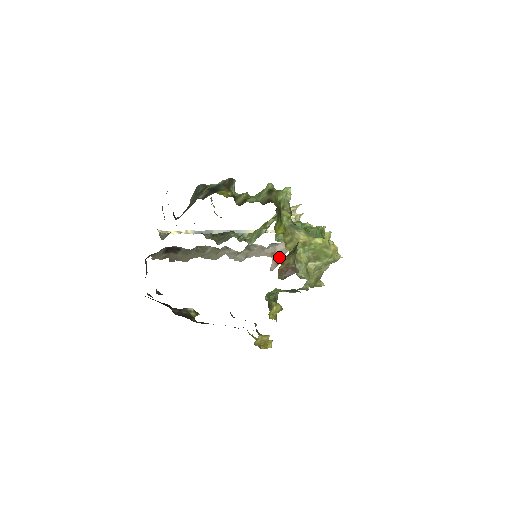
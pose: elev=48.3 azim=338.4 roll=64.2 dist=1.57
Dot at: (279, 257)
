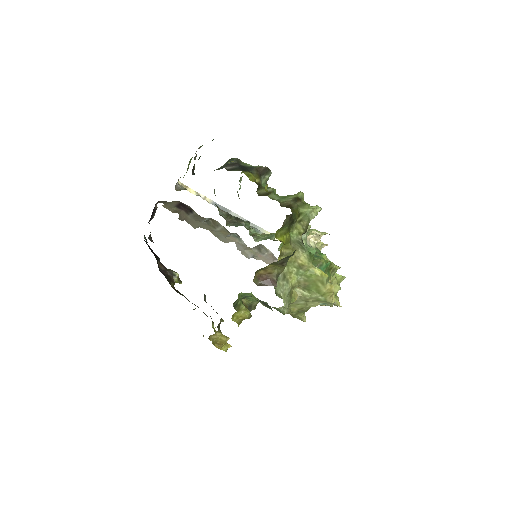
Dot at: occluded
